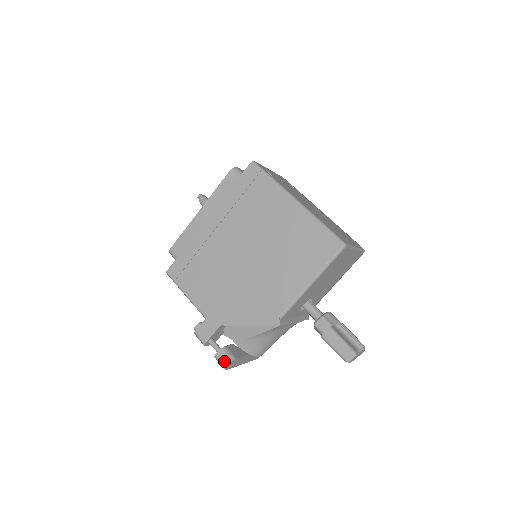
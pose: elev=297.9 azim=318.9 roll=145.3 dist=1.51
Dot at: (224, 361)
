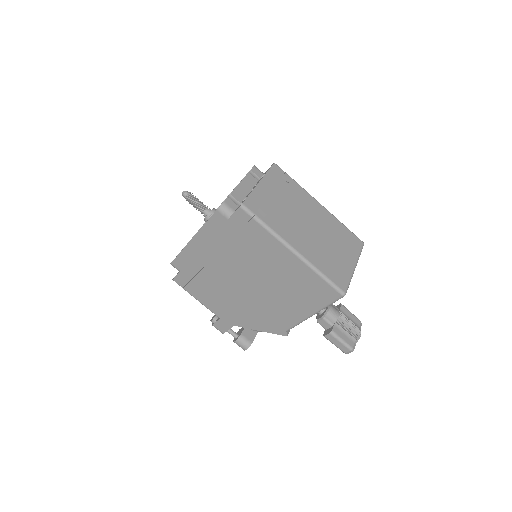
Dot at: (242, 347)
